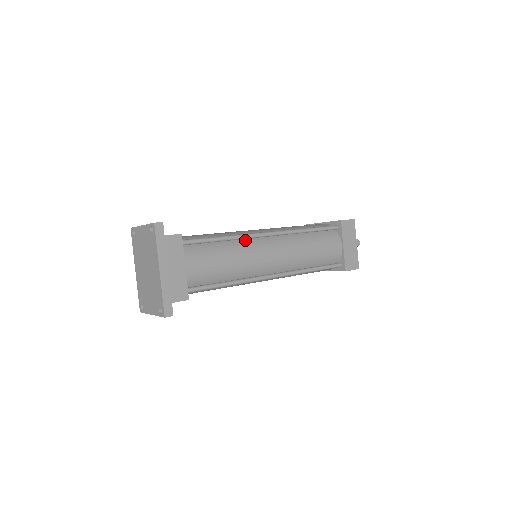
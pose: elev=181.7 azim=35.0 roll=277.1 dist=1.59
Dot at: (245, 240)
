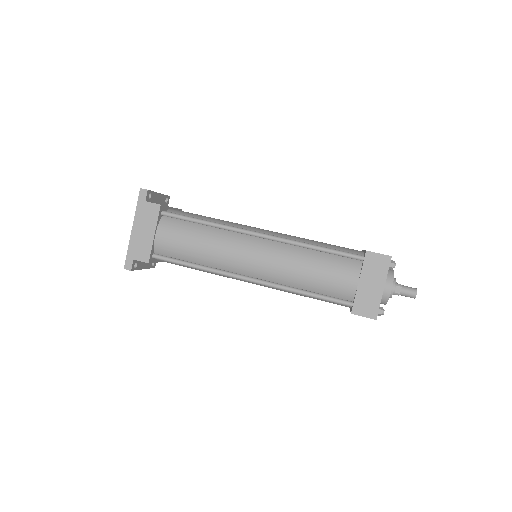
Dot at: (230, 232)
